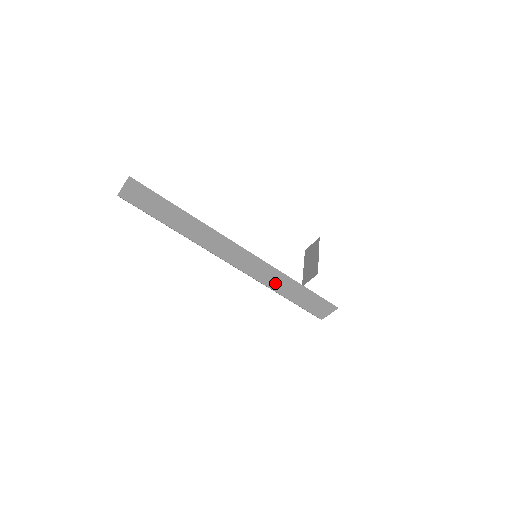
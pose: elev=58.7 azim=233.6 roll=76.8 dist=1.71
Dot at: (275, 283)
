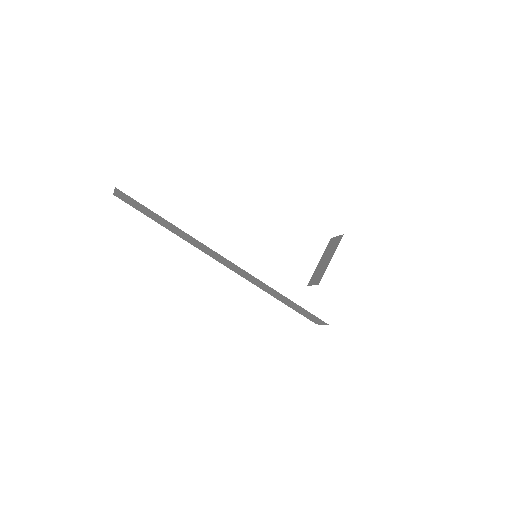
Dot at: (267, 289)
